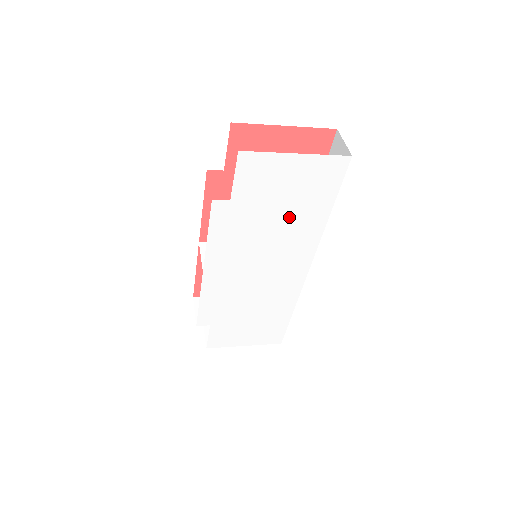
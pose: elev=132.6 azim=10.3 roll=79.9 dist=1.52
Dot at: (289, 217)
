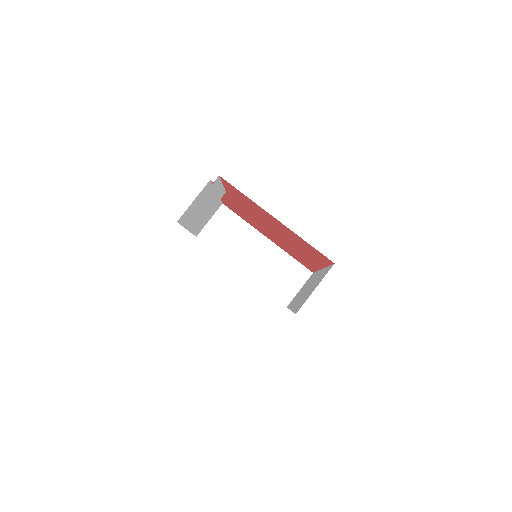
Dot at: occluded
